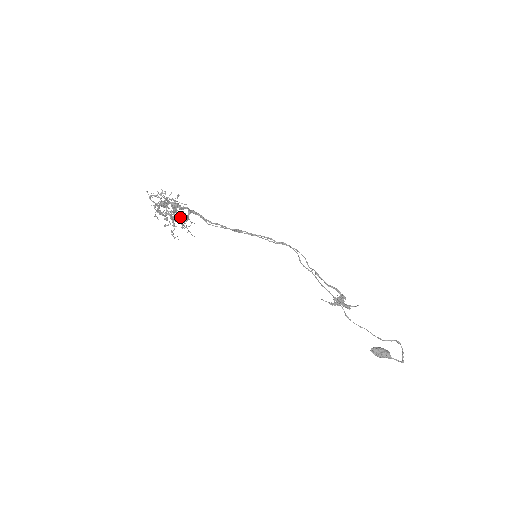
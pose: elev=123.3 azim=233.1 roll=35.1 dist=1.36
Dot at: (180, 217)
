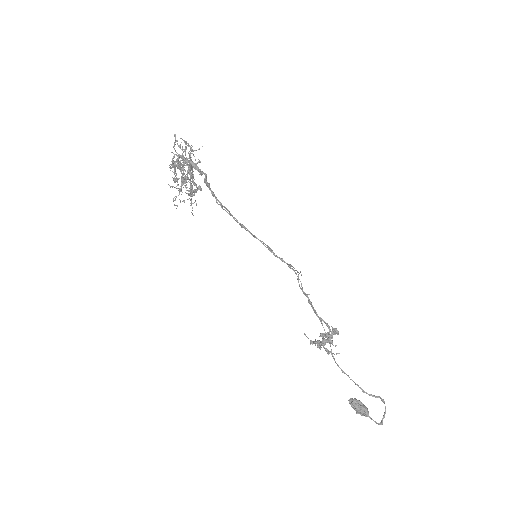
Dot at: occluded
